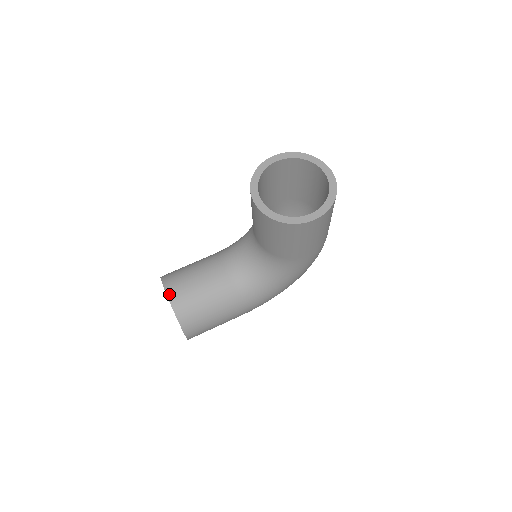
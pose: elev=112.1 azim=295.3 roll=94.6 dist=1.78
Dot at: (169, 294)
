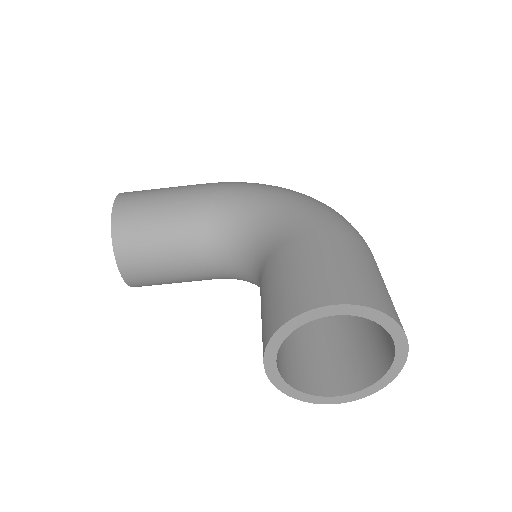
Dot at: (121, 267)
